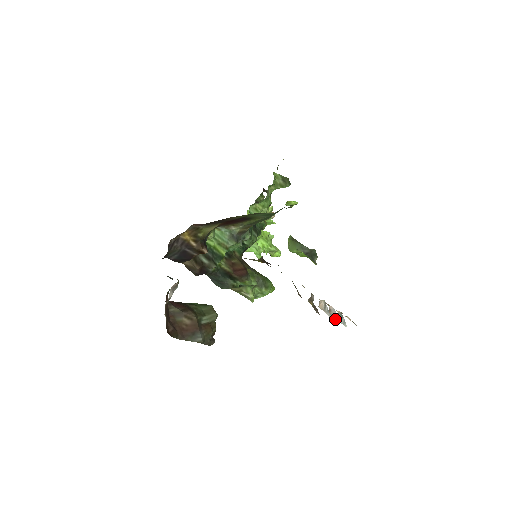
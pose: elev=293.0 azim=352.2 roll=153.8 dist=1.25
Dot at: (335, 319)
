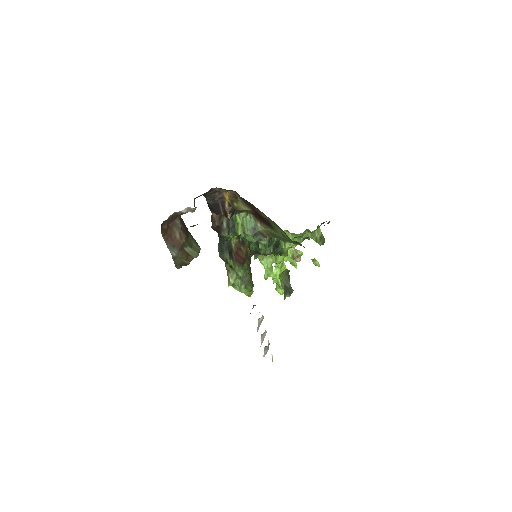
Dot at: (261, 341)
